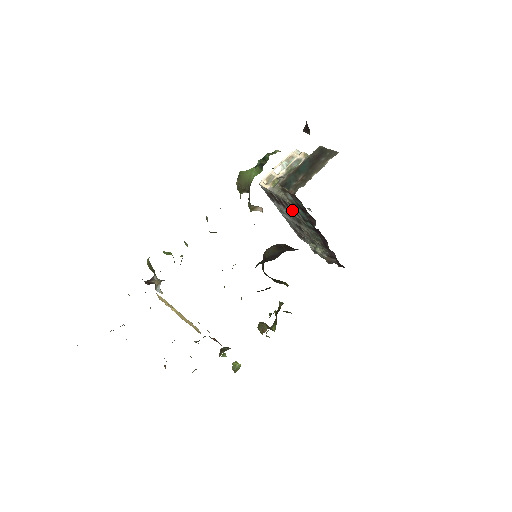
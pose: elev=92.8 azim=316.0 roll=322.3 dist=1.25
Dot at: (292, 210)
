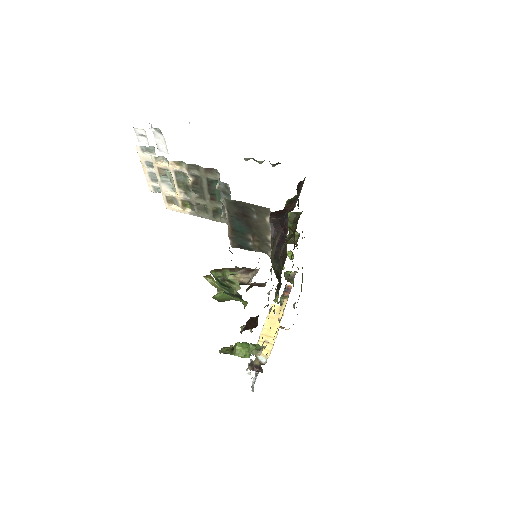
Dot at: occluded
